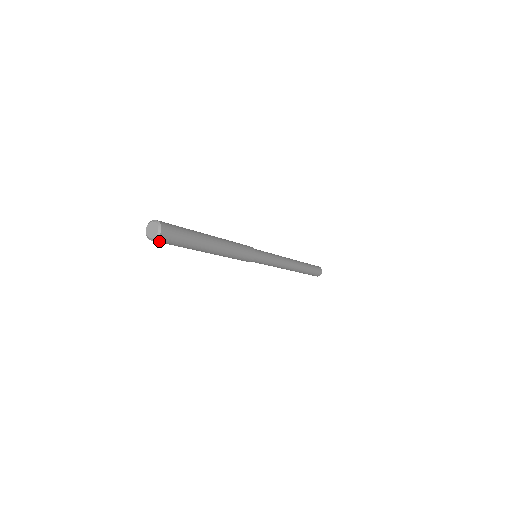
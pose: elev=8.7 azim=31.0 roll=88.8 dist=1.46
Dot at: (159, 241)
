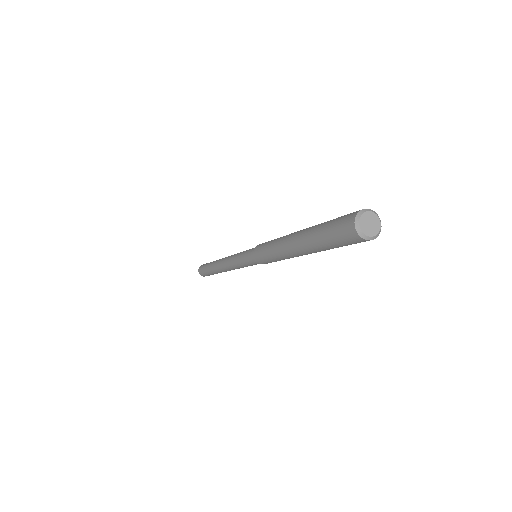
Dot at: (360, 241)
